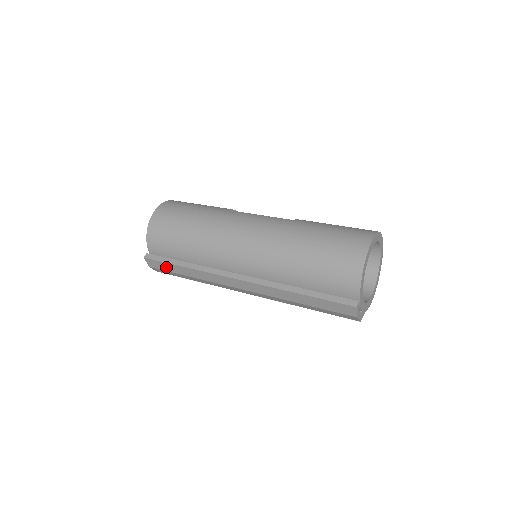
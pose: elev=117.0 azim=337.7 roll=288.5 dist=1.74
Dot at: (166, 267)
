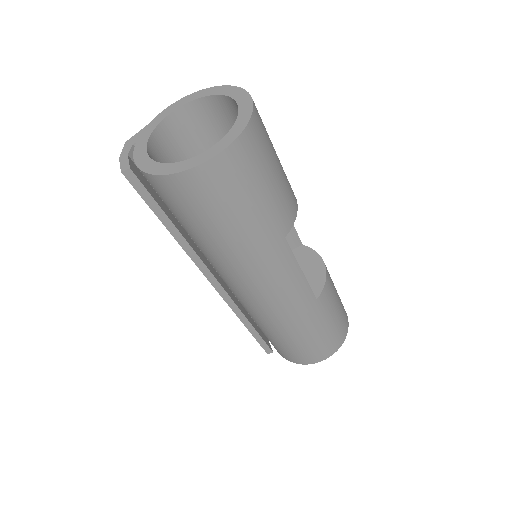
Dot at: occluded
